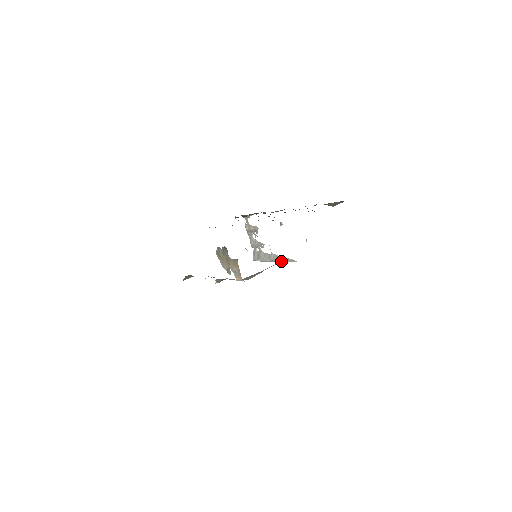
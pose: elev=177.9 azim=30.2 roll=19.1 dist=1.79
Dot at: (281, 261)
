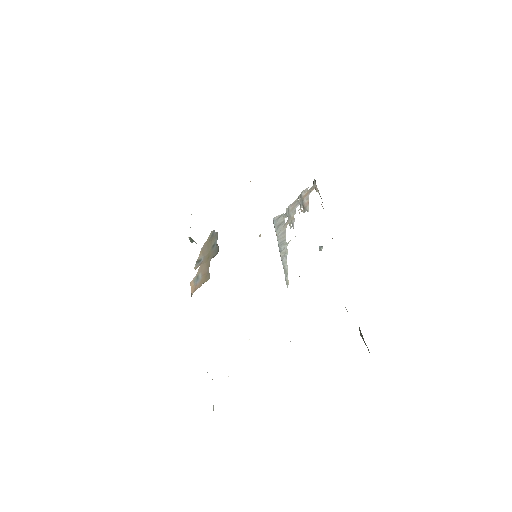
Dot at: (283, 263)
